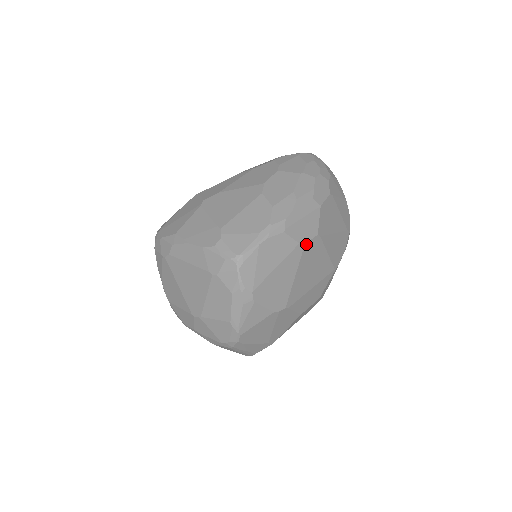
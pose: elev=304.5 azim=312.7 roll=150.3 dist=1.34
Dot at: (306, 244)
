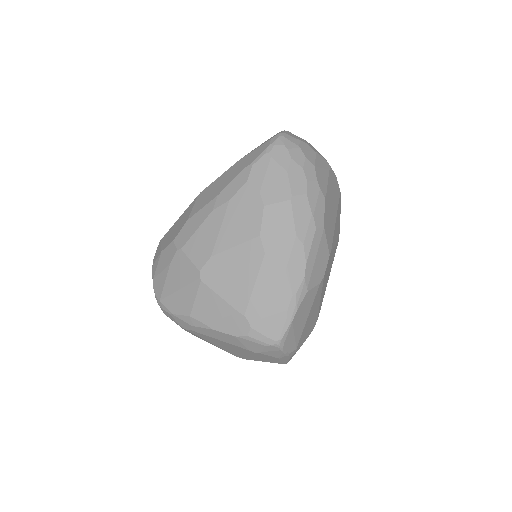
Dot at: (324, 275)
